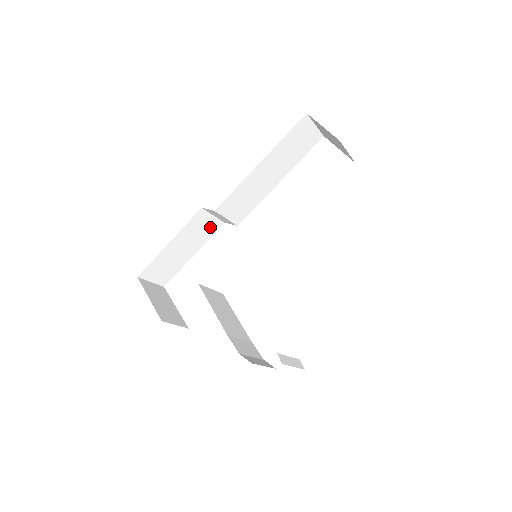
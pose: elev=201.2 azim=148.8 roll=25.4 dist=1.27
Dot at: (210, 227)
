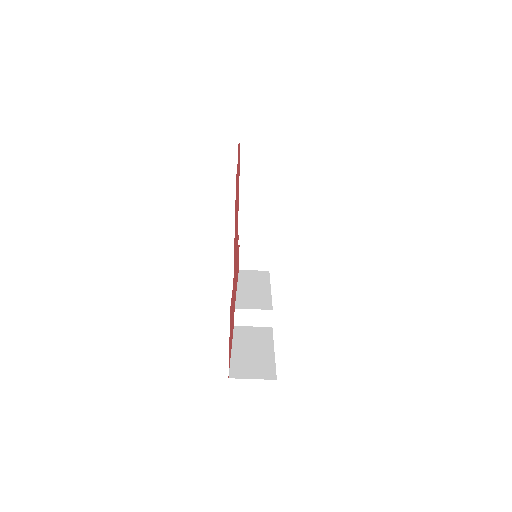
Dot at: (262, 333)
